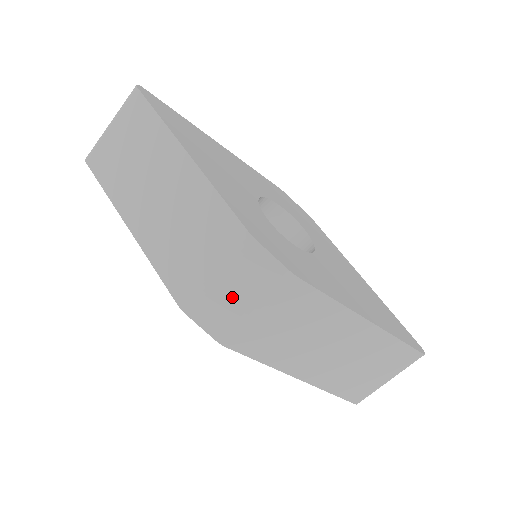
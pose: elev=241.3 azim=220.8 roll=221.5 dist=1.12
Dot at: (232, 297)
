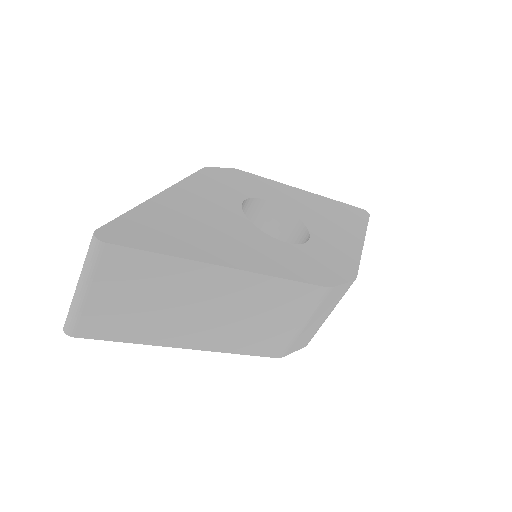
Dot at: (316, 323)
